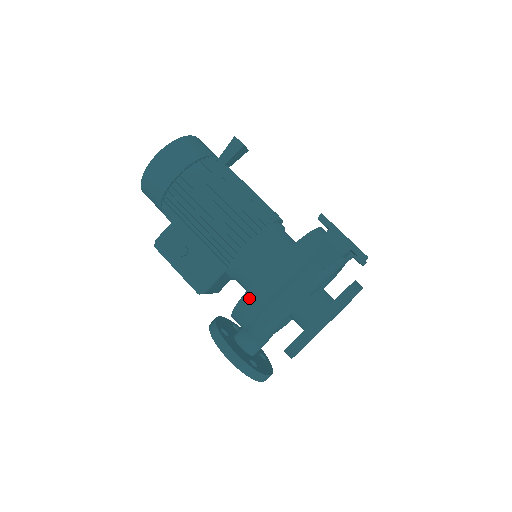
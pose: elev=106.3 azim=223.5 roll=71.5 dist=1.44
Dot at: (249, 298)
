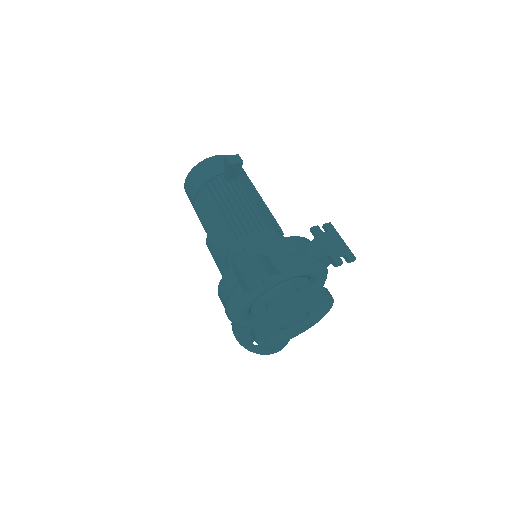
Dot at: occluded
